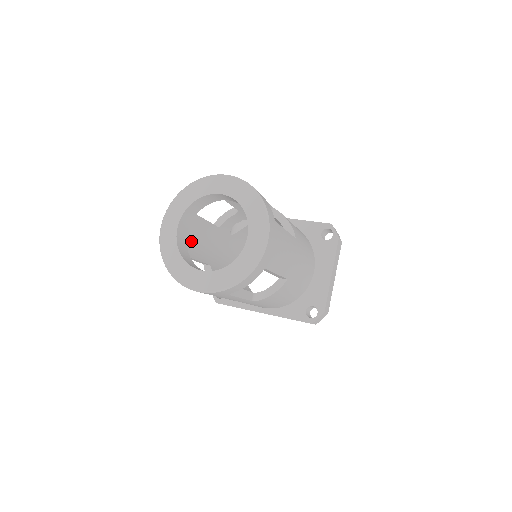
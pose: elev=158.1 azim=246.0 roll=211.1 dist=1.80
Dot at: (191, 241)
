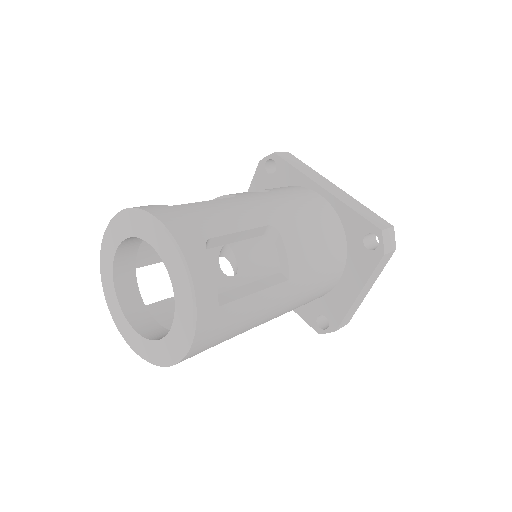
Dot at: occluded
